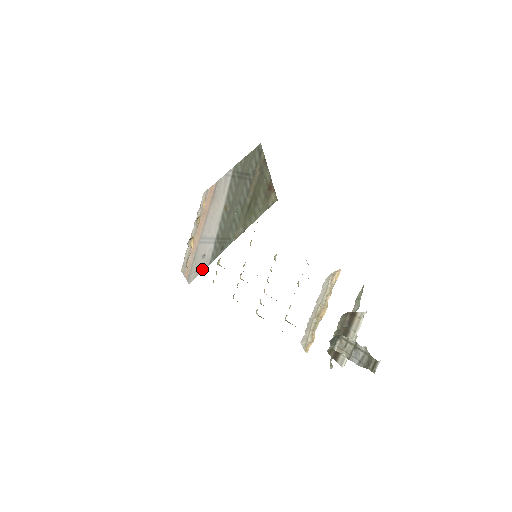
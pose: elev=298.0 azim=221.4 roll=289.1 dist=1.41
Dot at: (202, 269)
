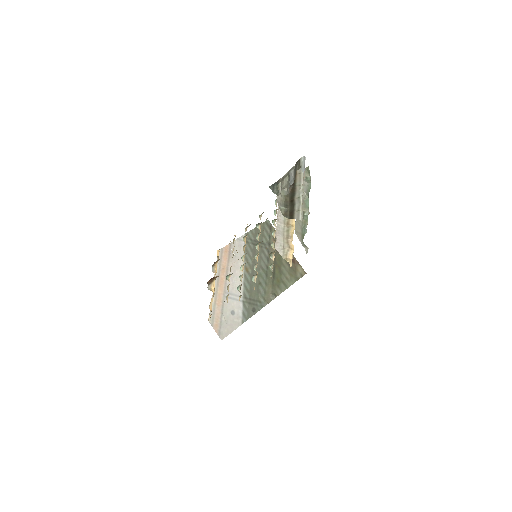
Dot at: (234, 327)
